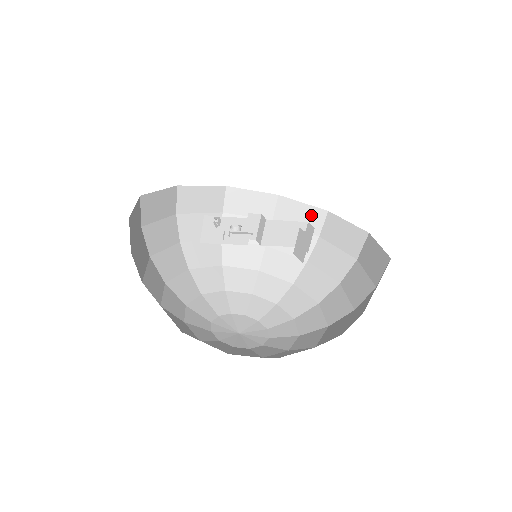
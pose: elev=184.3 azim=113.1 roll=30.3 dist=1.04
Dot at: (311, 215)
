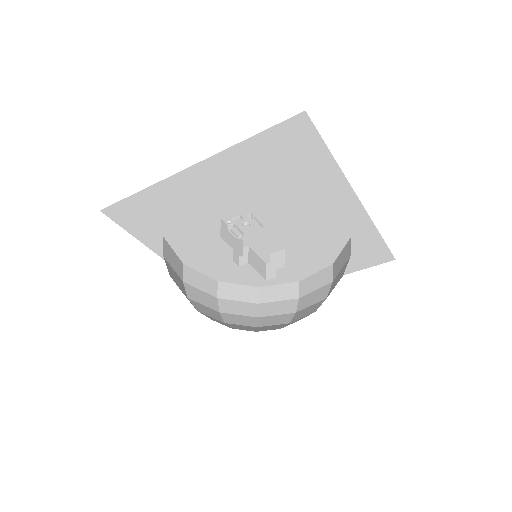
Dot at: (247, 291)
